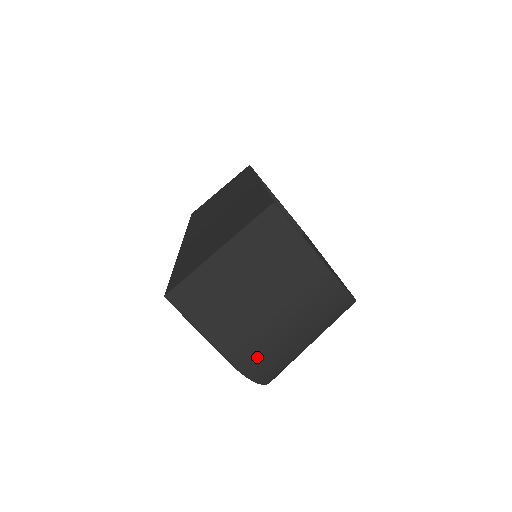
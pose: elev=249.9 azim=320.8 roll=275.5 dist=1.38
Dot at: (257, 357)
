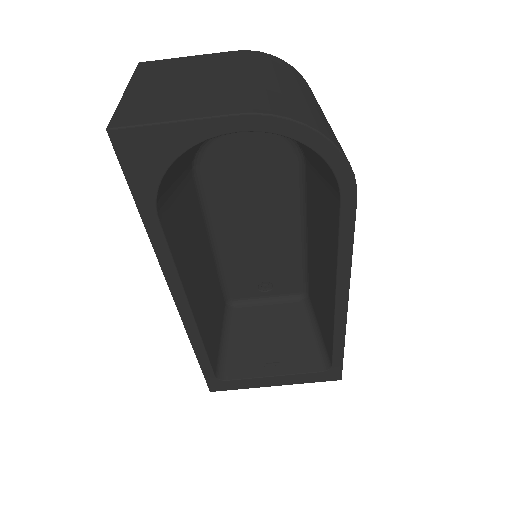
Dot at: (266, 101)
